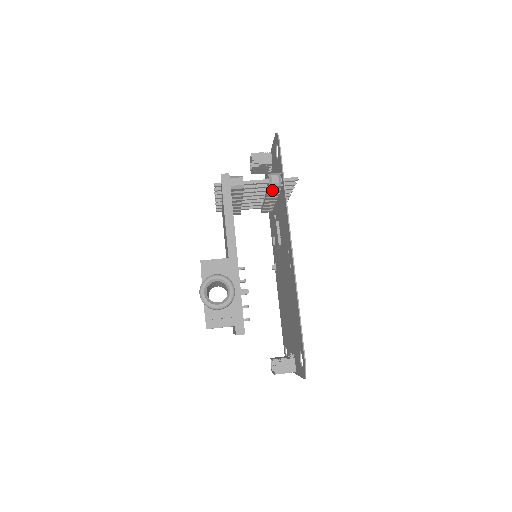
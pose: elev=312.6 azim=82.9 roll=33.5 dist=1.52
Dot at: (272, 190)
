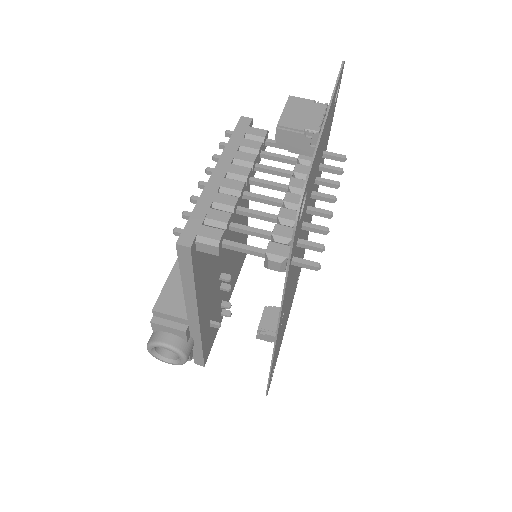
Dot at: occluded
